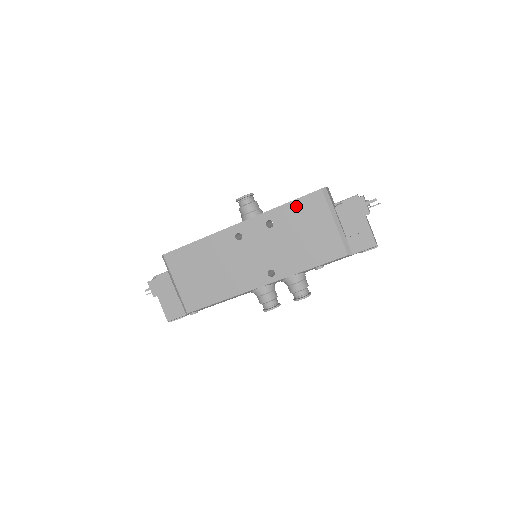
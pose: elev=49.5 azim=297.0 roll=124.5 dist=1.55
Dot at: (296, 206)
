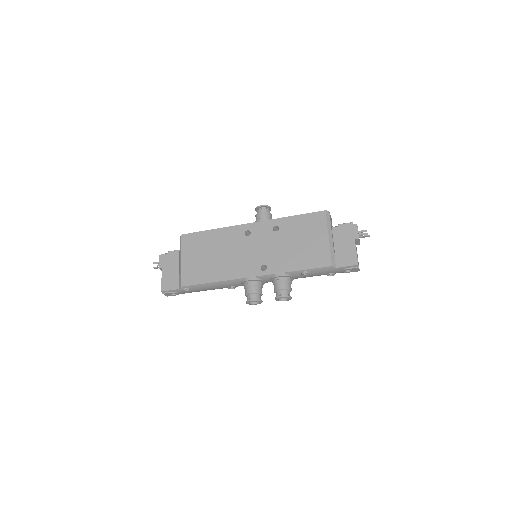
Dot at: (301, 219)
